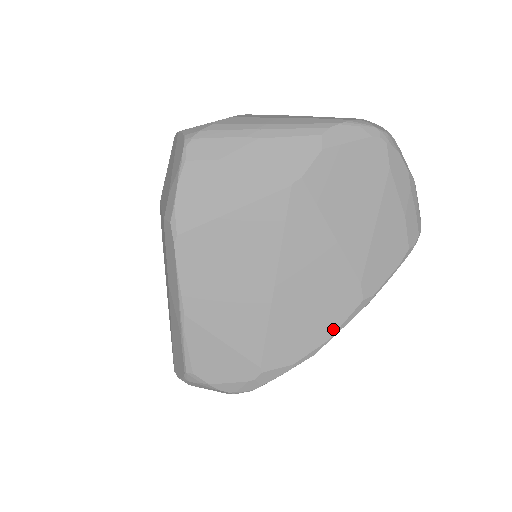
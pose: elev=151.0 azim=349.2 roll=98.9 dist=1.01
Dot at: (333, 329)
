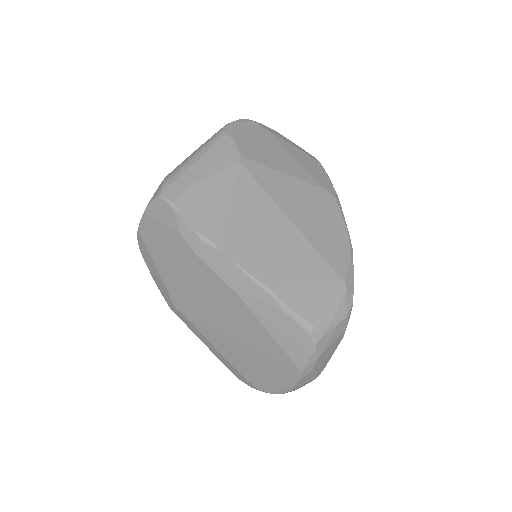
Dot at: (342, 224)
